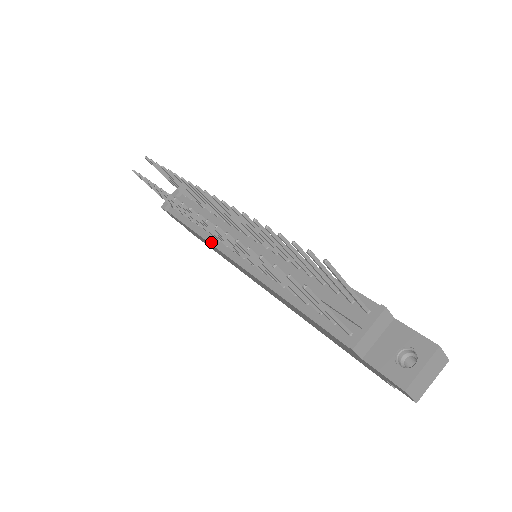
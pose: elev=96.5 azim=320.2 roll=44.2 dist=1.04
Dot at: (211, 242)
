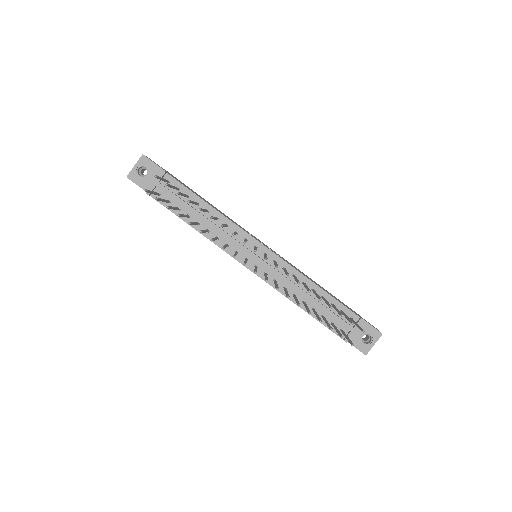
Dot at: (219, 246)
